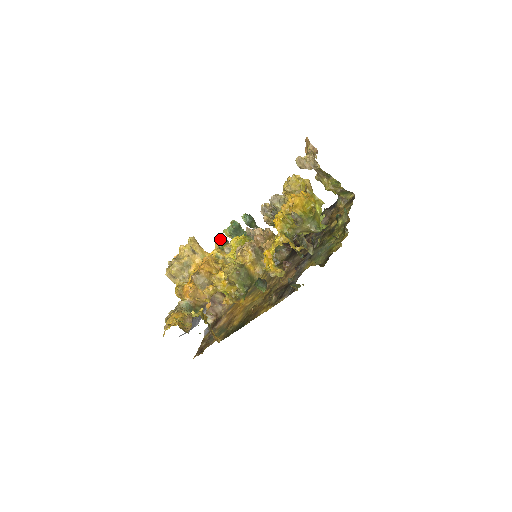
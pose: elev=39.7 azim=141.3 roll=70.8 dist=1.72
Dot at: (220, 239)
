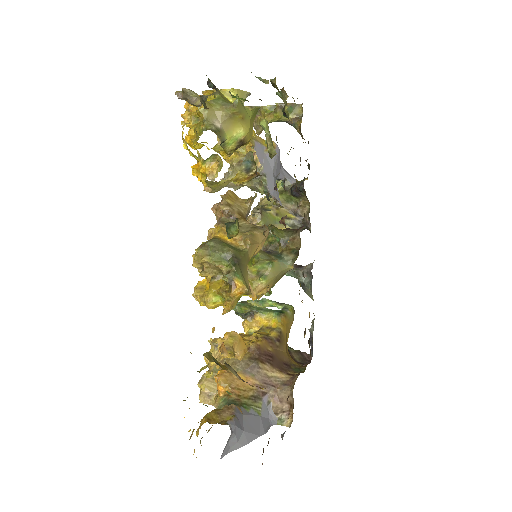
Dot at: occluded
